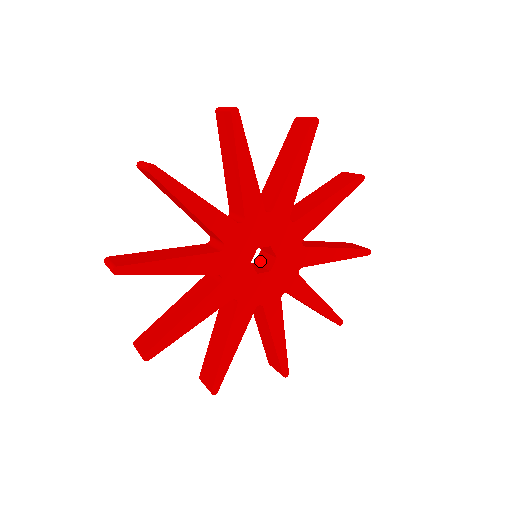
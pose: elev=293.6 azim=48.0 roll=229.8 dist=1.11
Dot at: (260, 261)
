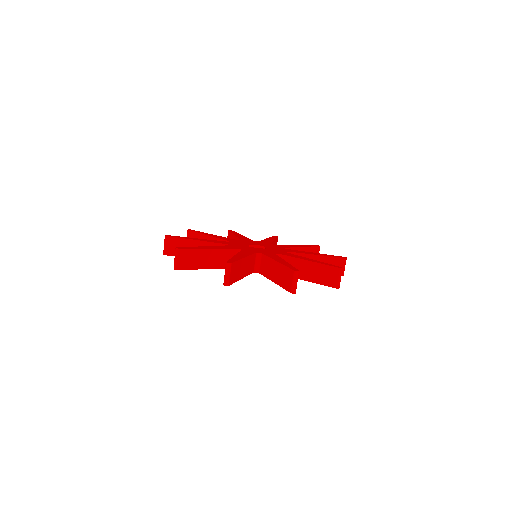
Dot at: occluded
